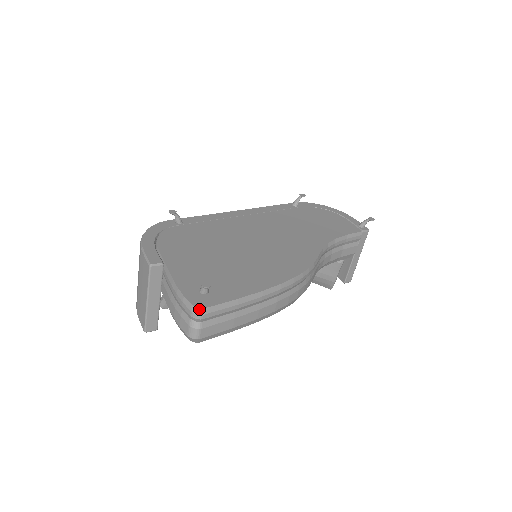
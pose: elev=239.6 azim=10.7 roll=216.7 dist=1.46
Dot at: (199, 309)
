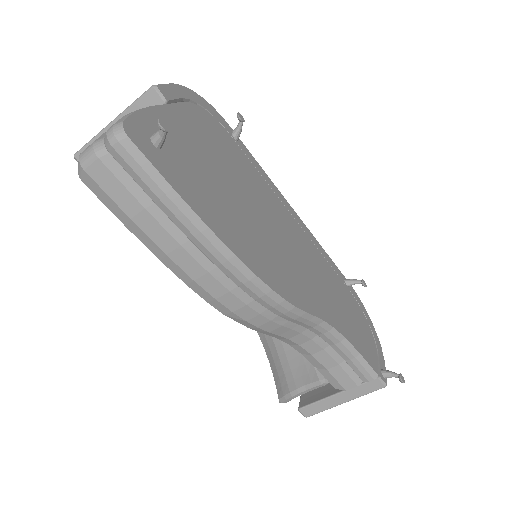
Dot at: (123, 130)
